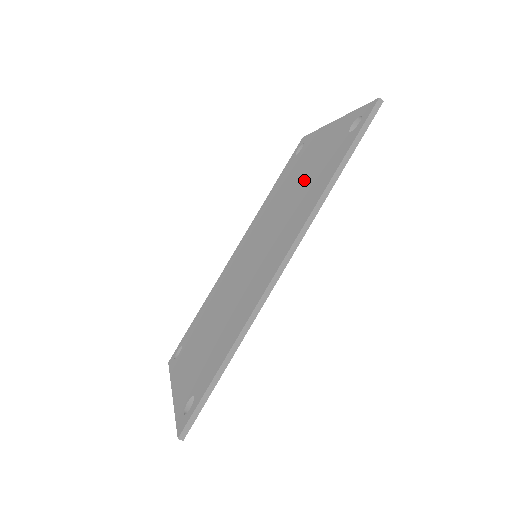
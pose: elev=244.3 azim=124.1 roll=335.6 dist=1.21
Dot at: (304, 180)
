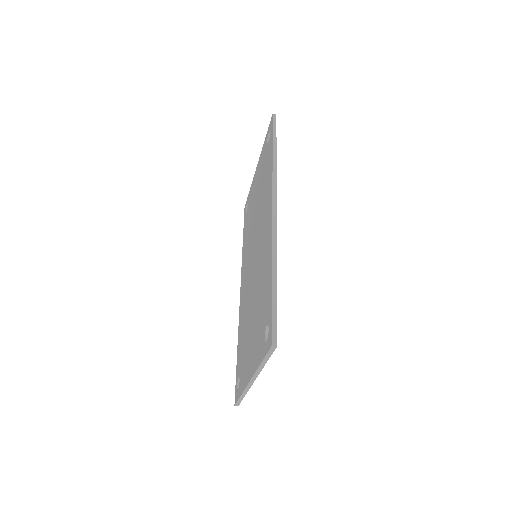
Dot at: (259, 193)
